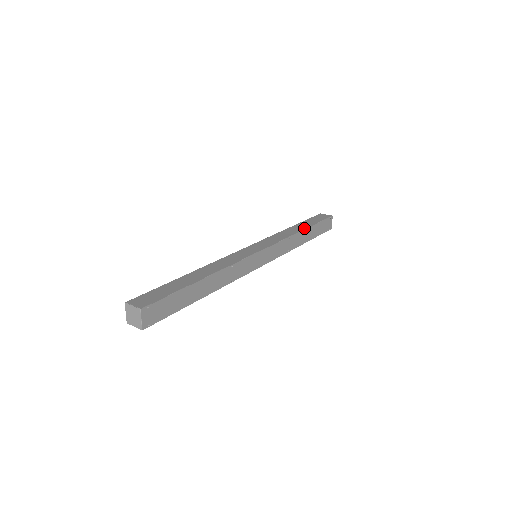
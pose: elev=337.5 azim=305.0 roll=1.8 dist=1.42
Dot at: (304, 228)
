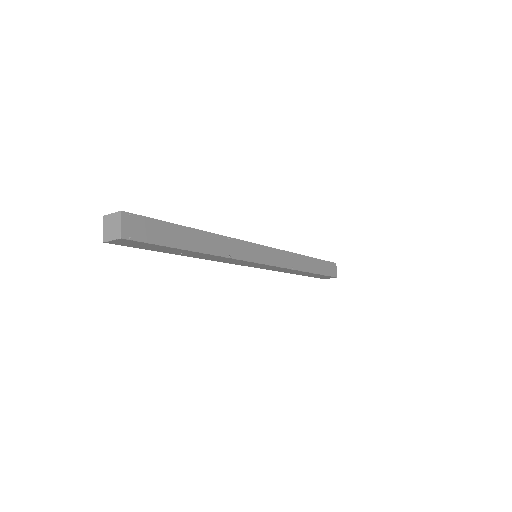
Dot at: (307, 256)
